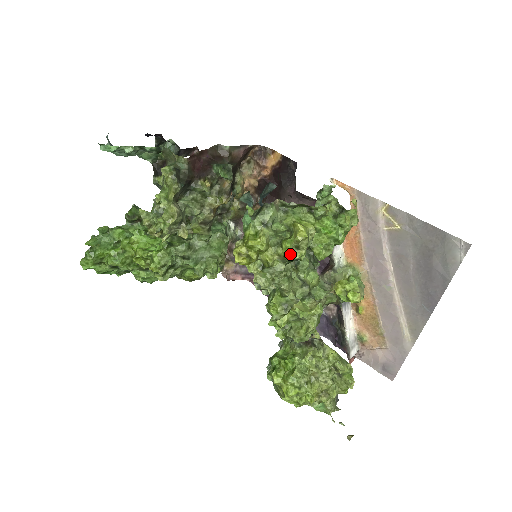
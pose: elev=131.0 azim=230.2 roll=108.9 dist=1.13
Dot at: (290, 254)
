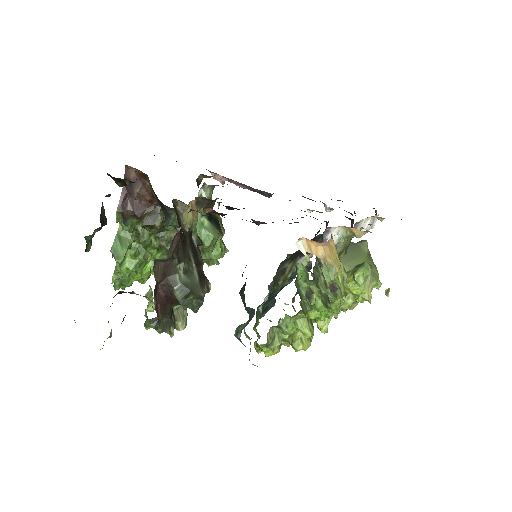
Dot at: occluded
